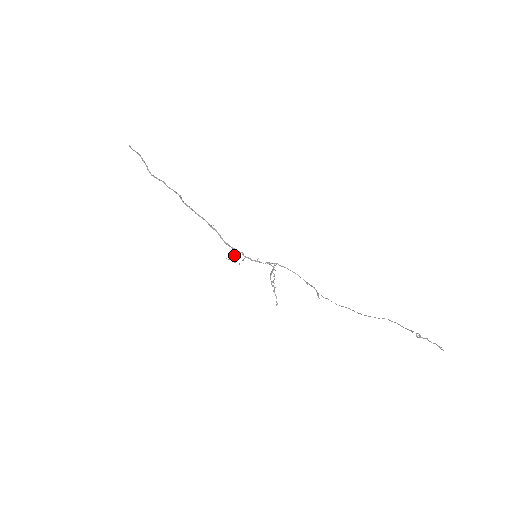
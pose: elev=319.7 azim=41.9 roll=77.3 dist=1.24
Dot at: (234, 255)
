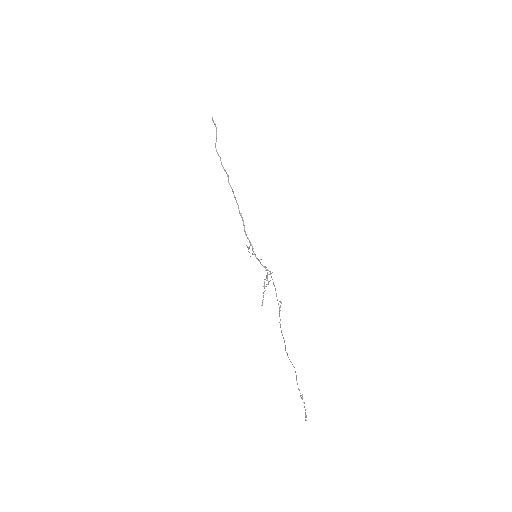
Dot at: (249, 246)
